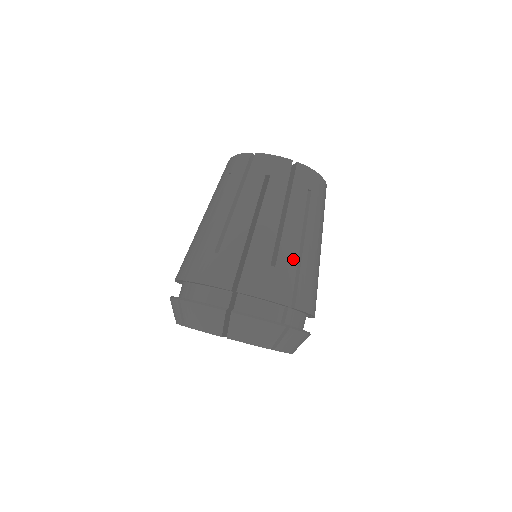
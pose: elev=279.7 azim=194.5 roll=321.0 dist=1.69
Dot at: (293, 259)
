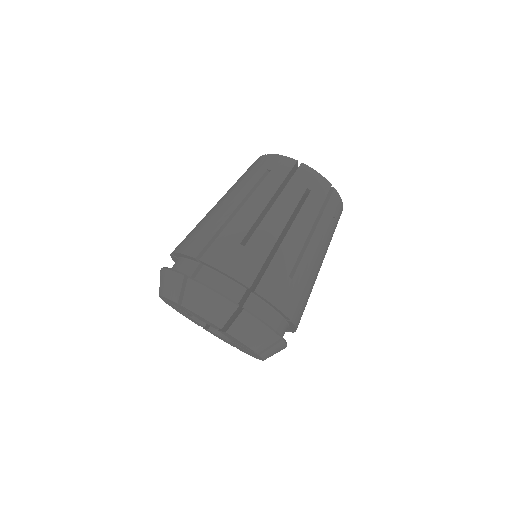
Dot at: (267, 245)
